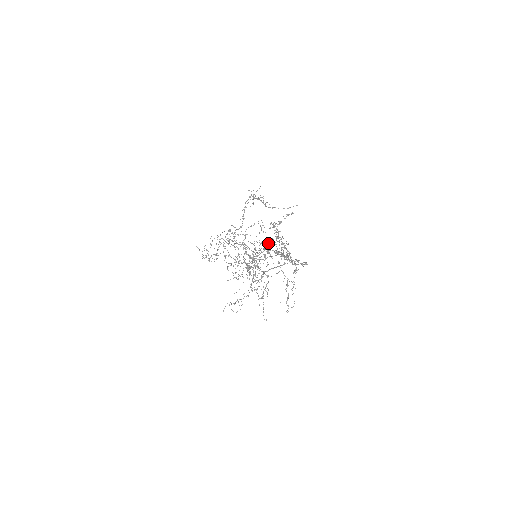
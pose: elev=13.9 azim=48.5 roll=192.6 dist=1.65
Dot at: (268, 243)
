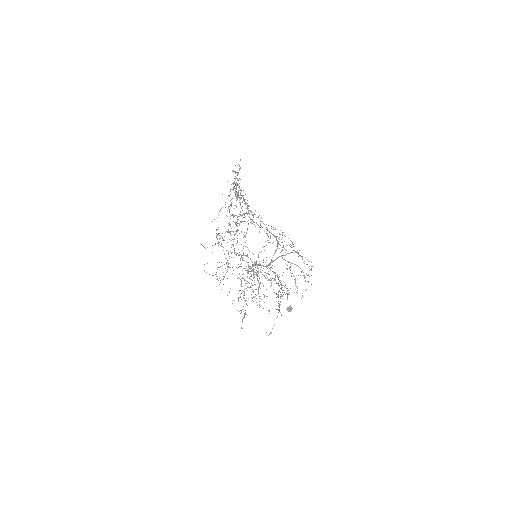
Dot at: occluded
